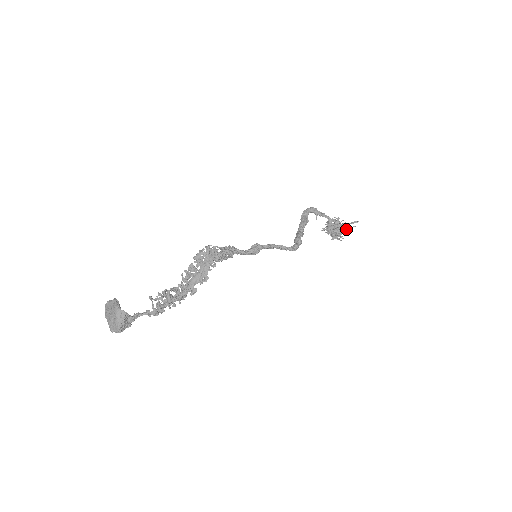
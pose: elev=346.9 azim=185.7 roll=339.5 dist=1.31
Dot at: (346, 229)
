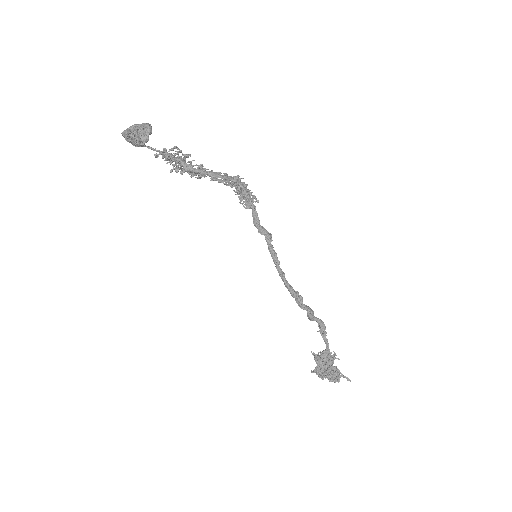
Dot at: (334, 371)
